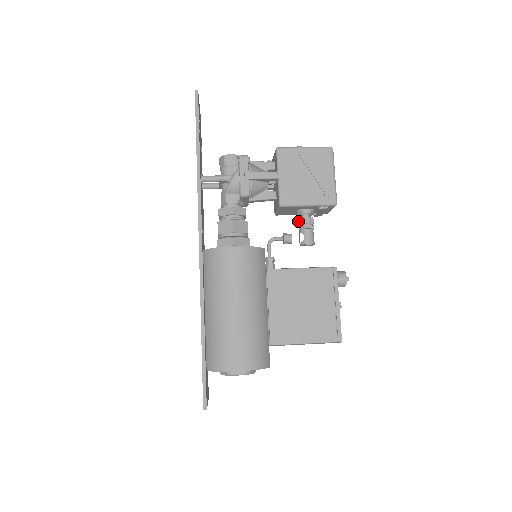
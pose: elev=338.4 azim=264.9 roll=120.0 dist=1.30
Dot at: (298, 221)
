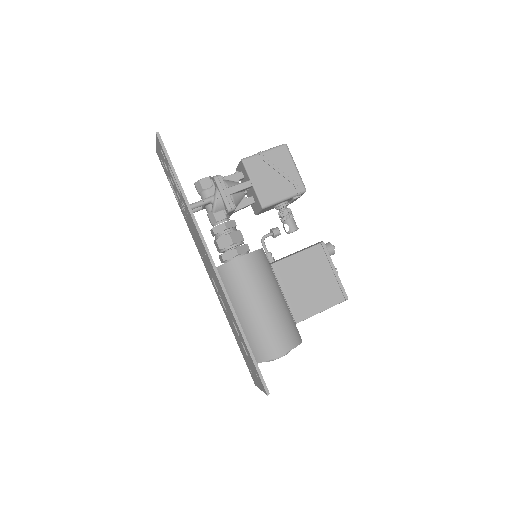
Dot at: (279, 215)
